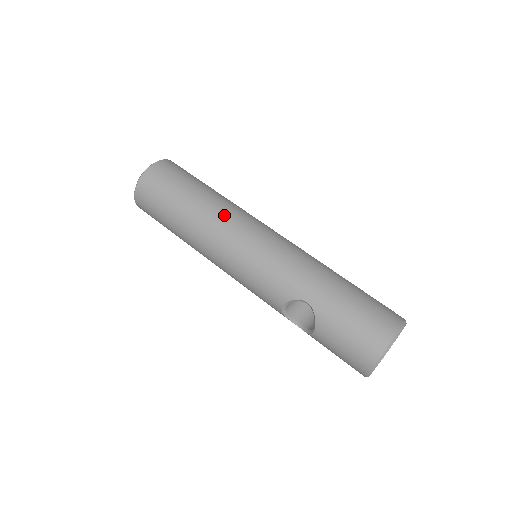
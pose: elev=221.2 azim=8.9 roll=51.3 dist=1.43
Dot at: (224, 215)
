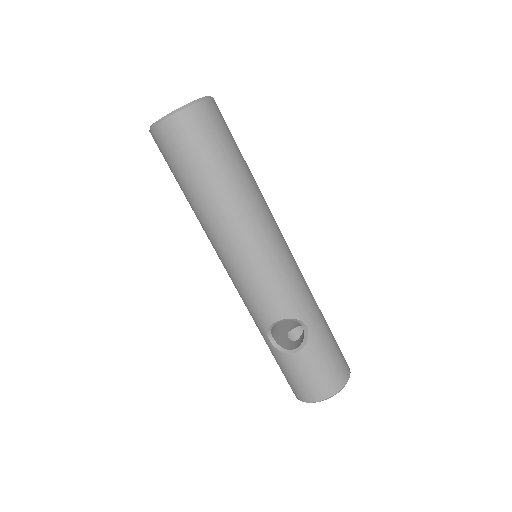
Dot at: (264, 205)
